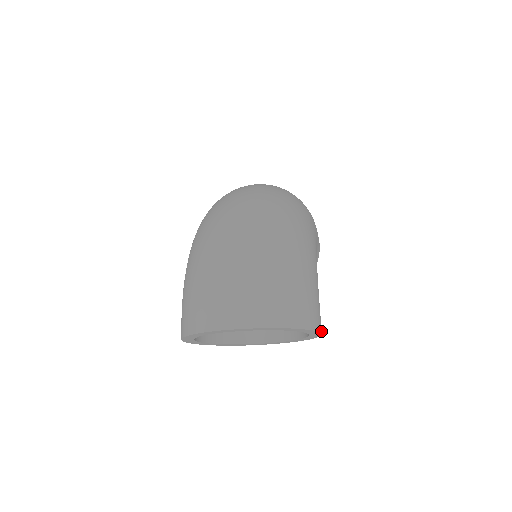
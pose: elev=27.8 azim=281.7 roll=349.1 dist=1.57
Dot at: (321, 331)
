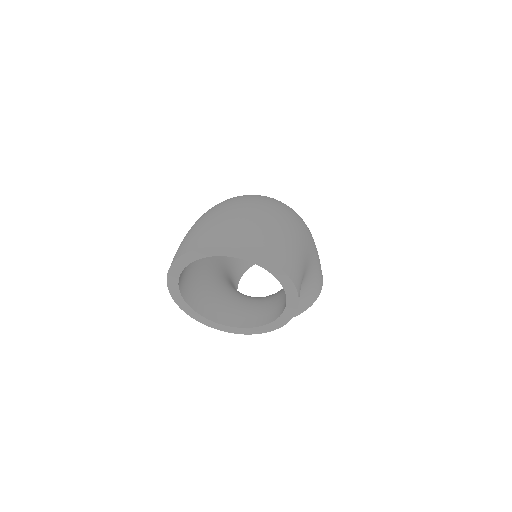
Dot at: (297, 291)
